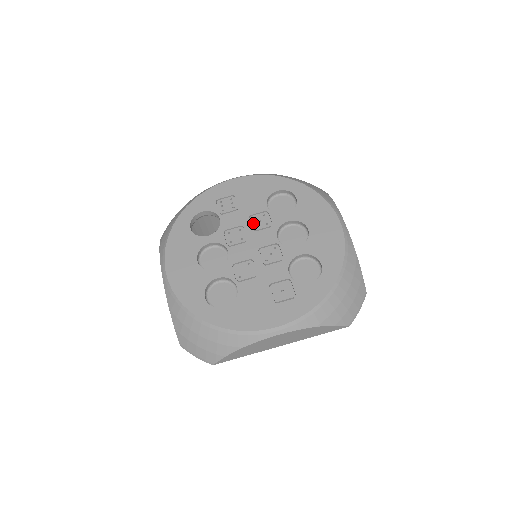
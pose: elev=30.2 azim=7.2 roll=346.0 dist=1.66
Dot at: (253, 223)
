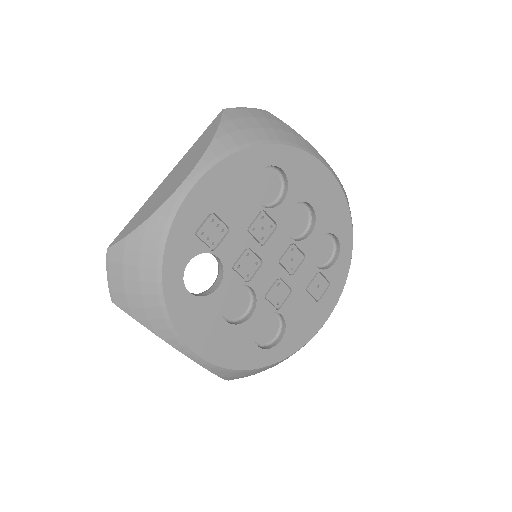
Dot at: (257, 236)
